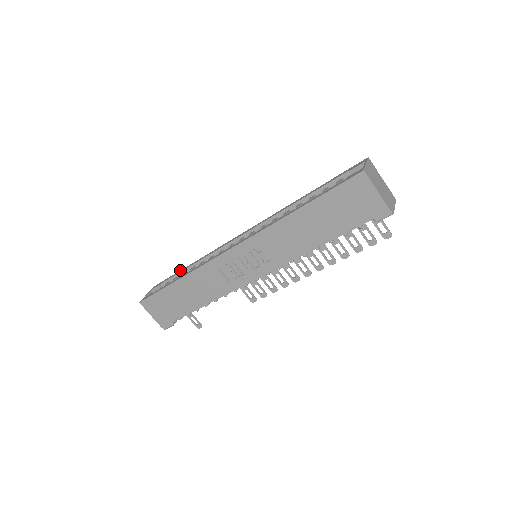
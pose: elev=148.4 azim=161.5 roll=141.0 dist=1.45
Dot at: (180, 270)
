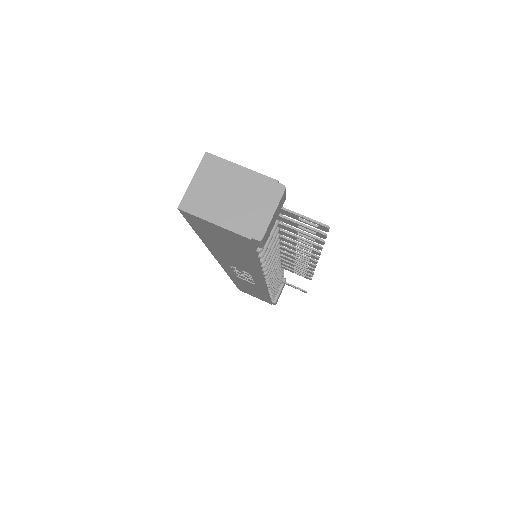
Dot at: occluded
